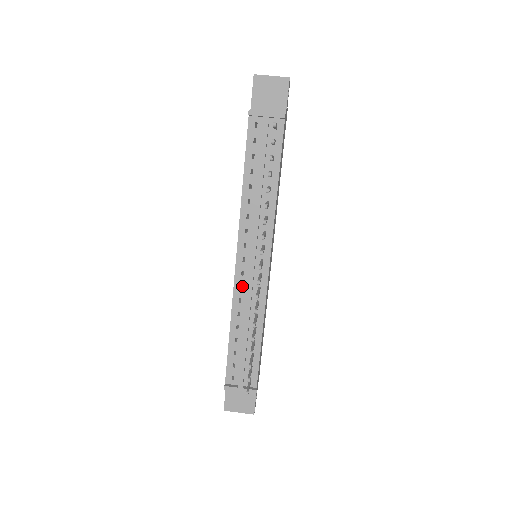
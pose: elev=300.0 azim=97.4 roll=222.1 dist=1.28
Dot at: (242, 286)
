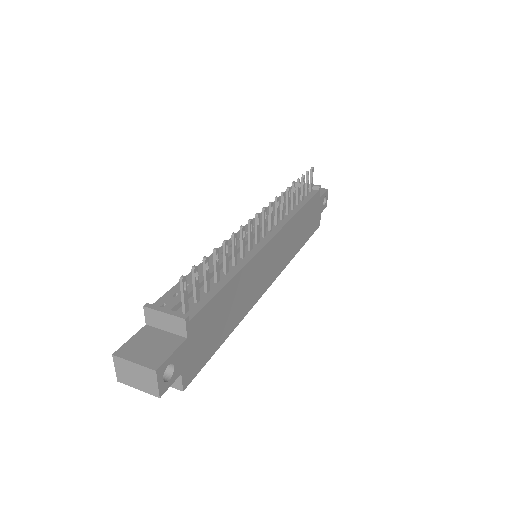
Dot at: occluded
